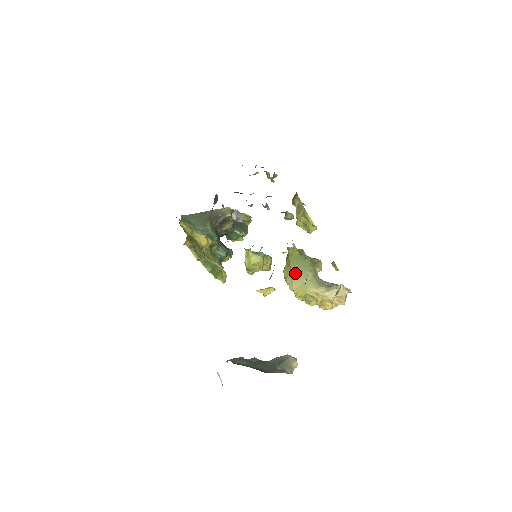
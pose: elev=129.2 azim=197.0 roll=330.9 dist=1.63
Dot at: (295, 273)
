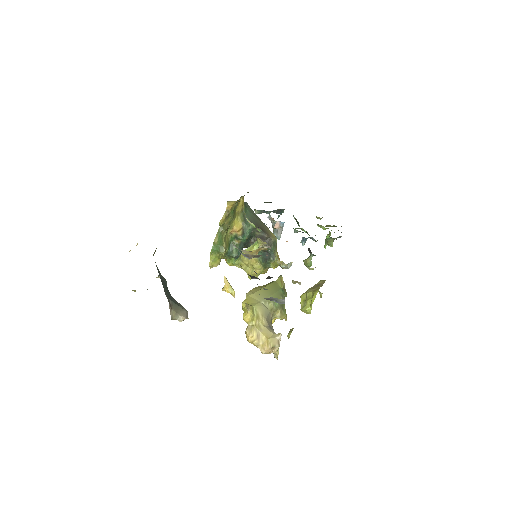
Dot at: (264, 291)
